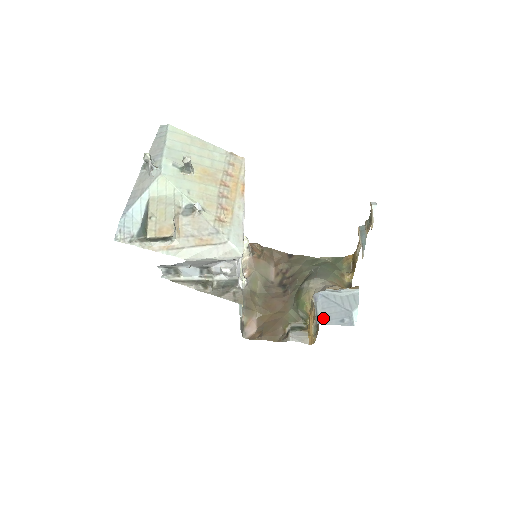
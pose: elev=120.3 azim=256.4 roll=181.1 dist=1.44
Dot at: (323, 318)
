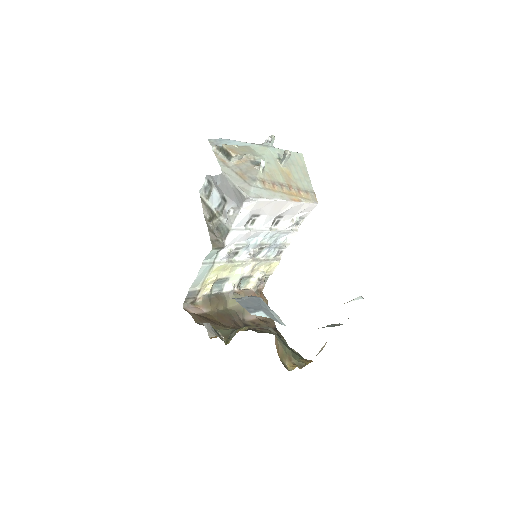
Dot at: (241, 299)
